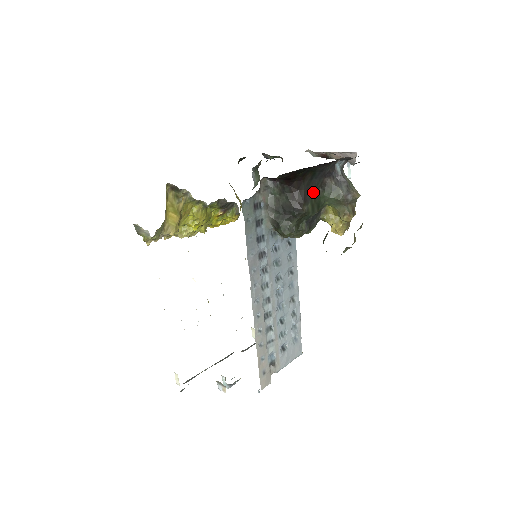
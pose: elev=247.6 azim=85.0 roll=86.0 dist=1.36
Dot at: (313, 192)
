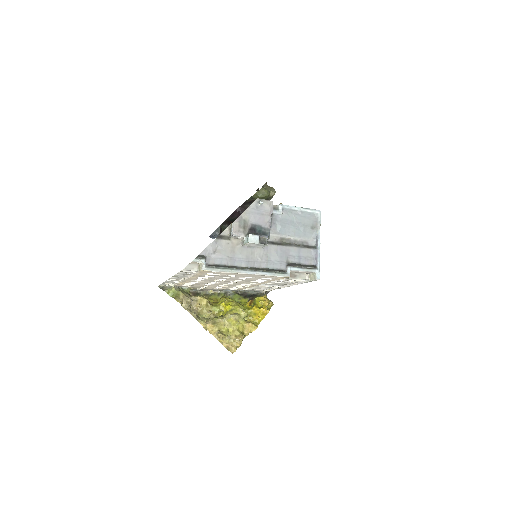
Dot at: occluded
